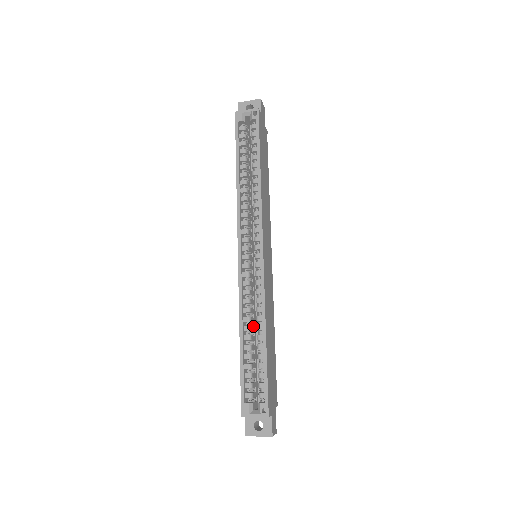
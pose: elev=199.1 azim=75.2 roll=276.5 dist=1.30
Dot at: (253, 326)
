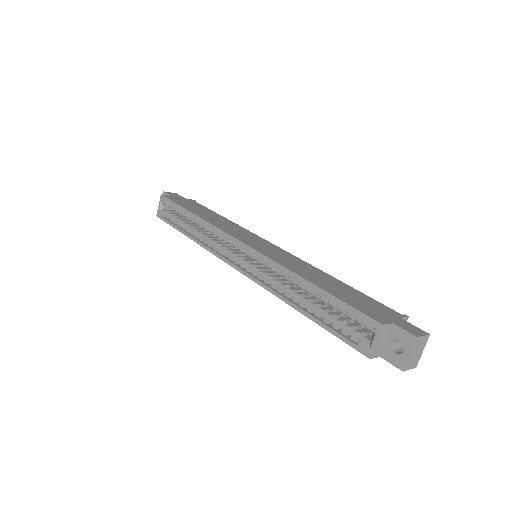
Dot at: (305, 293)
